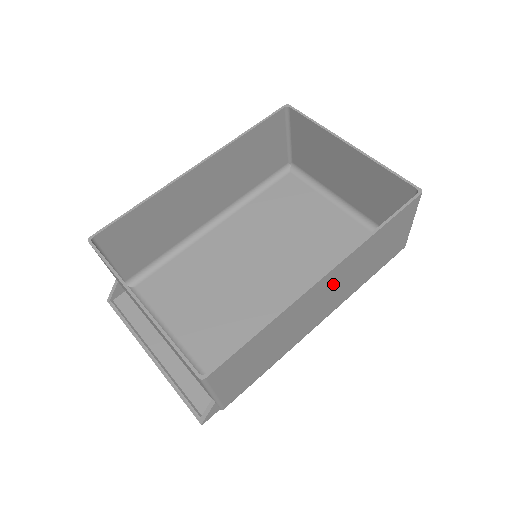
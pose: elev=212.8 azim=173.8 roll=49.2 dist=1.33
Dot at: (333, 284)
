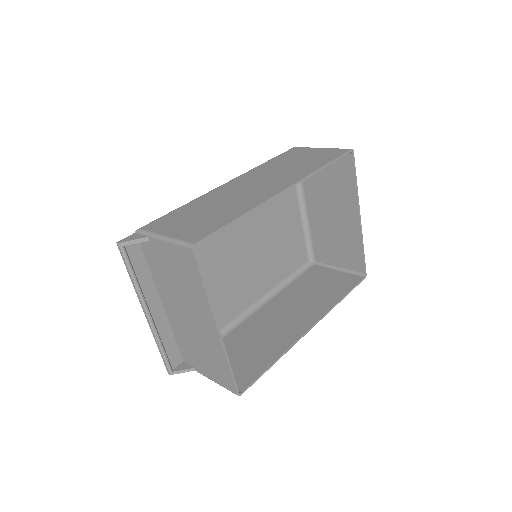
Dot at: (299, 316)
